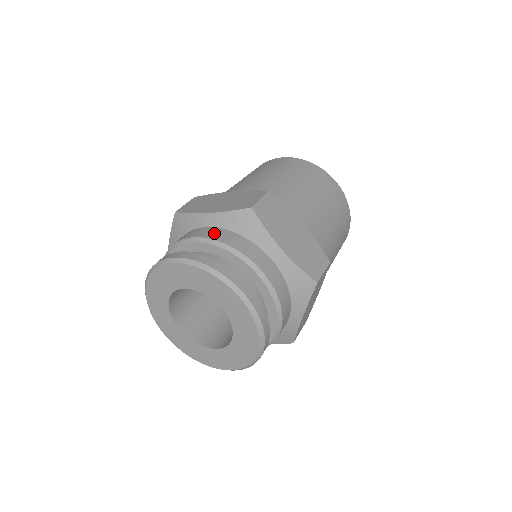
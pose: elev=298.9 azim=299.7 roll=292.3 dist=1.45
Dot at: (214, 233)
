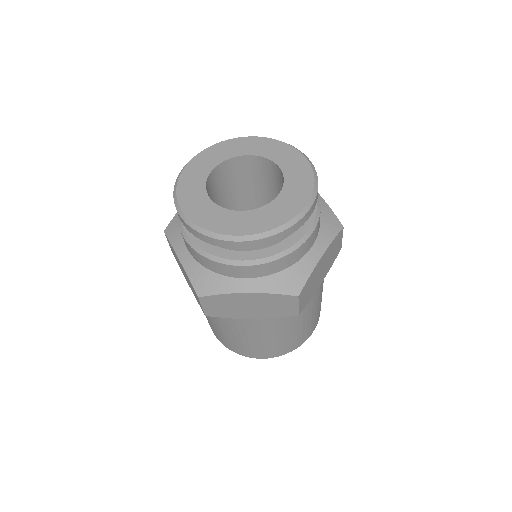
Dot at: occluded
